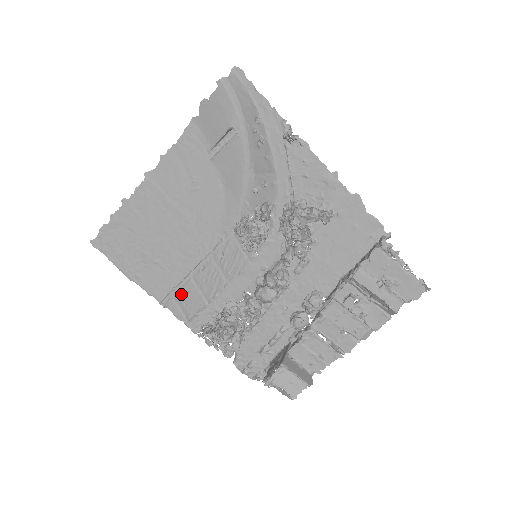
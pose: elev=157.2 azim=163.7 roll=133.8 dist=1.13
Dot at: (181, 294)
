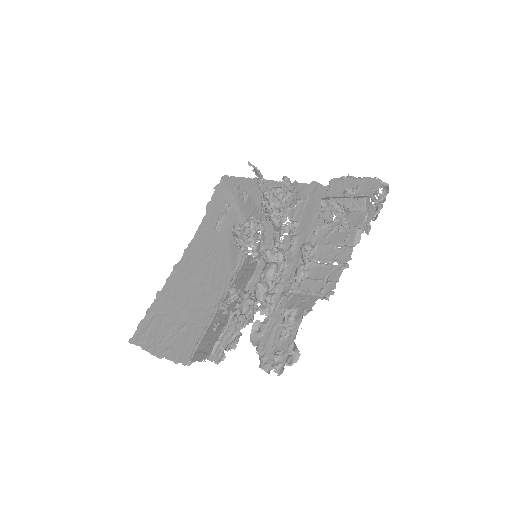
Dot at: (204, 340)
